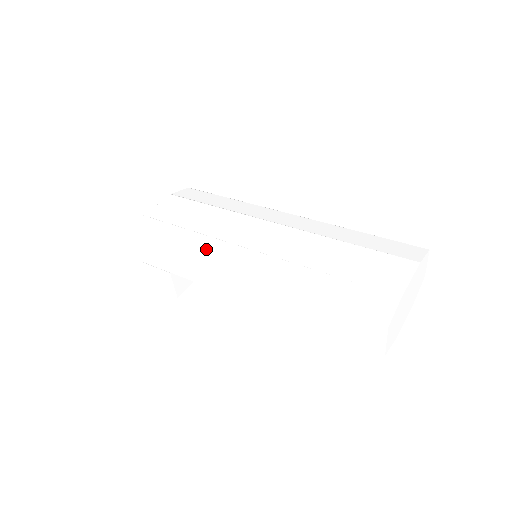
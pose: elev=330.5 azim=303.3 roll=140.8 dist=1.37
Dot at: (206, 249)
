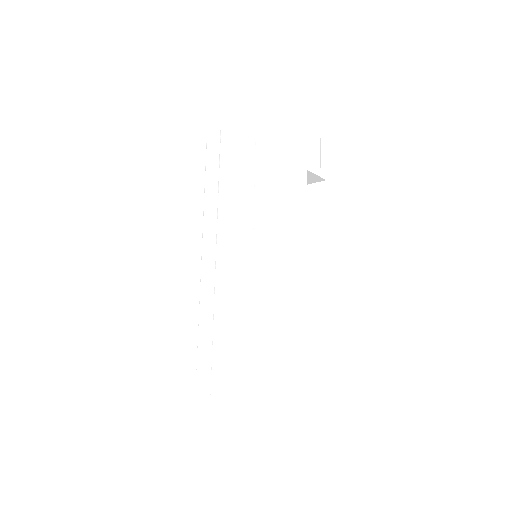
Dot at: (209, 227)
